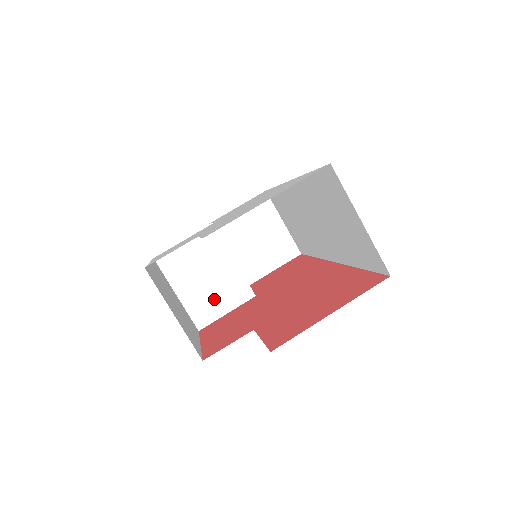
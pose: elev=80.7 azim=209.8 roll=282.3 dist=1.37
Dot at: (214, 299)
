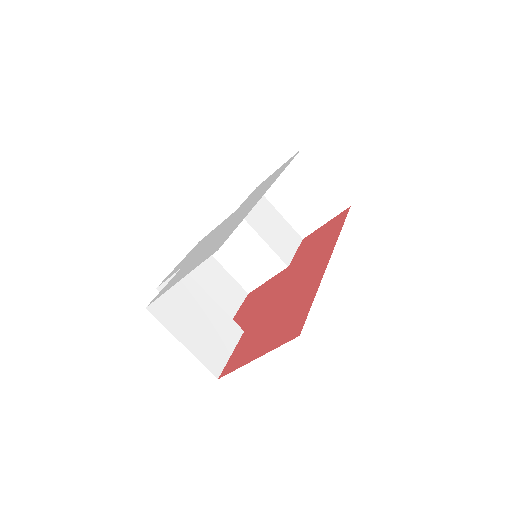
Dot at: (254, 270)
